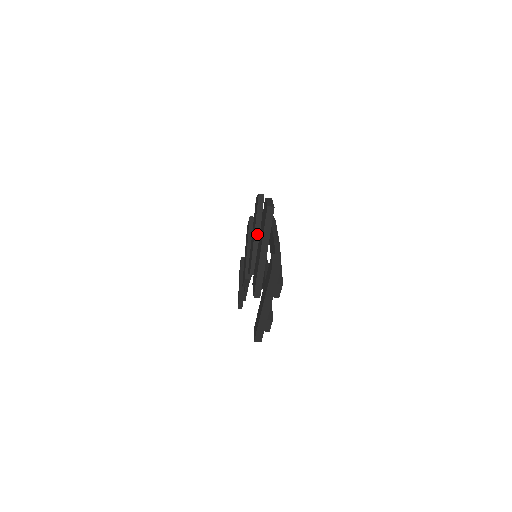
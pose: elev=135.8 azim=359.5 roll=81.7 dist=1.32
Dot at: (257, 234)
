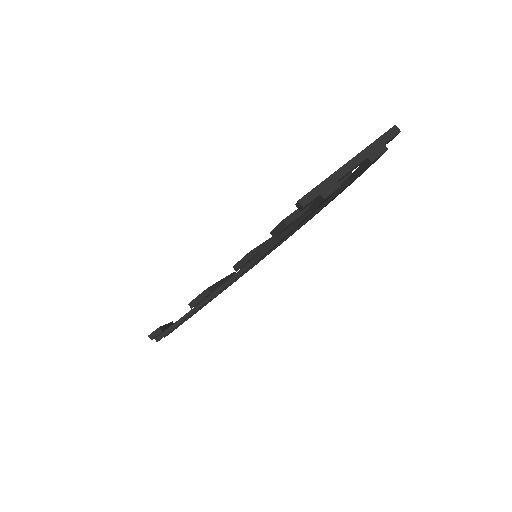
Dot at: (275, 238)
